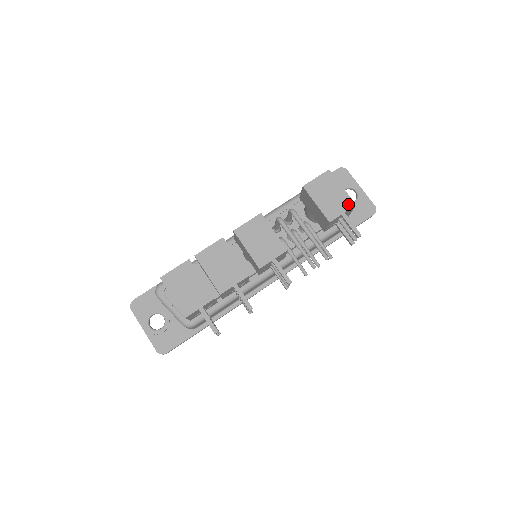
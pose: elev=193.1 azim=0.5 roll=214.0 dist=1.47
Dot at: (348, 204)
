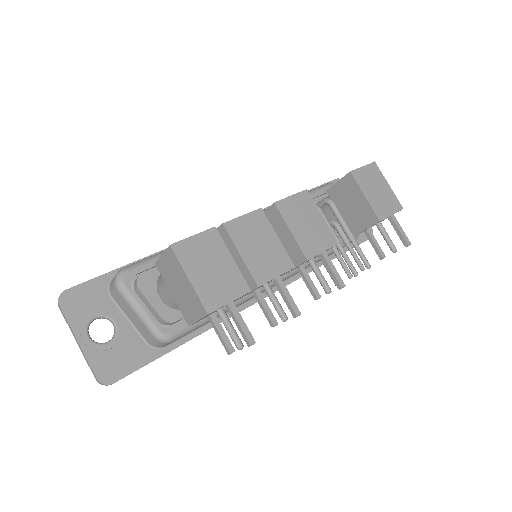
Dot at: (396, 205)
